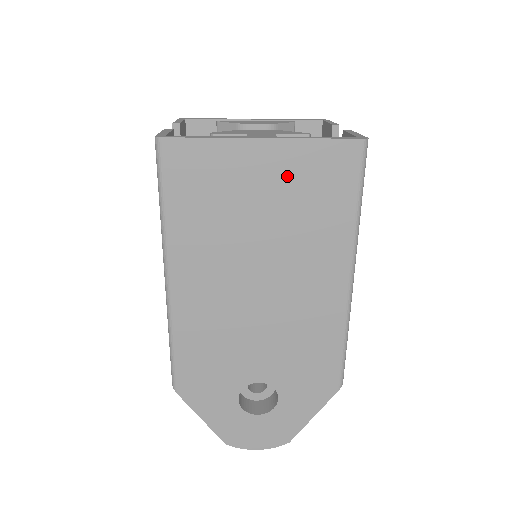
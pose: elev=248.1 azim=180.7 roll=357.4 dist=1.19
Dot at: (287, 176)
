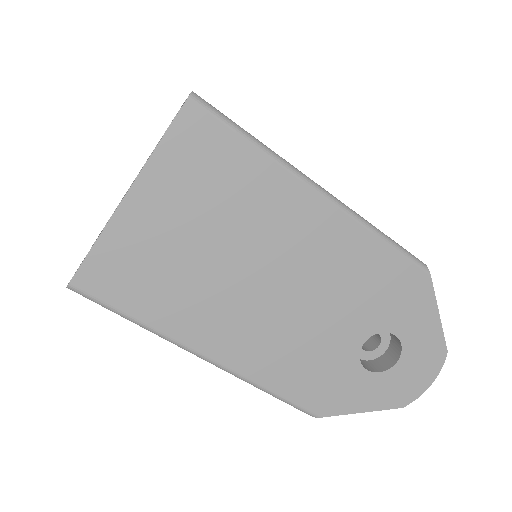
Dot at: (178, 194)
